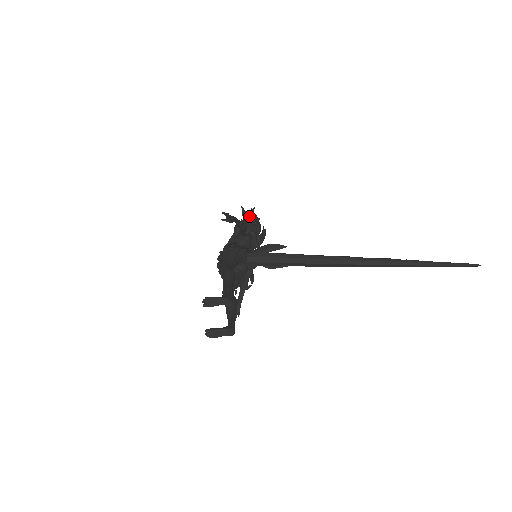
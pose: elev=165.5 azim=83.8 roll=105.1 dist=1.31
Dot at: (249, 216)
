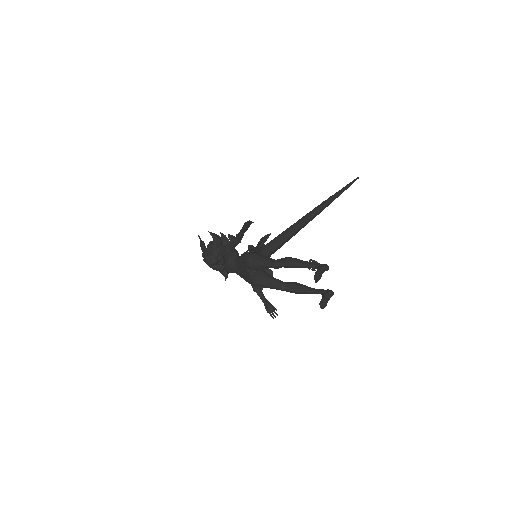
Dot at: (218, 236)
